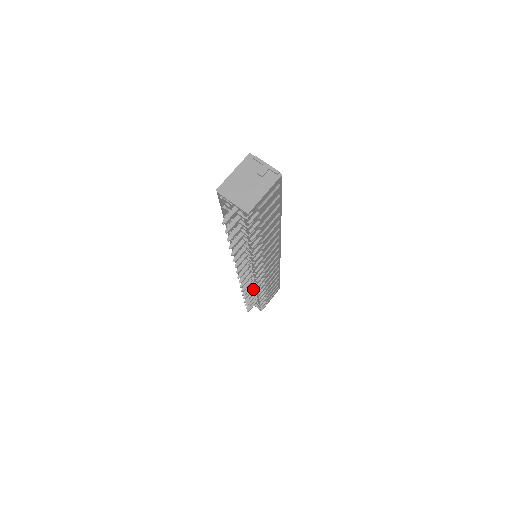
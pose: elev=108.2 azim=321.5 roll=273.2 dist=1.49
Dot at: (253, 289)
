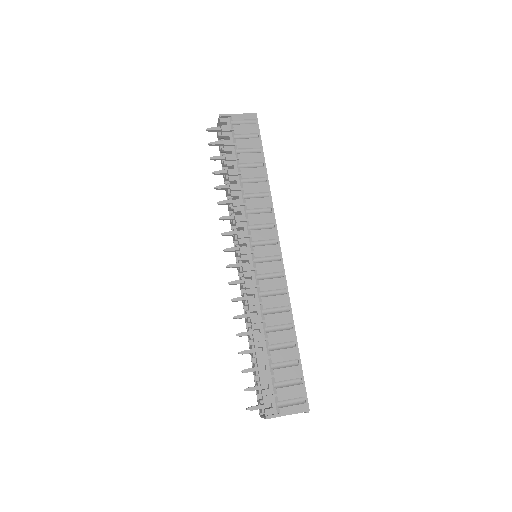
Dot at: (253, 333)
